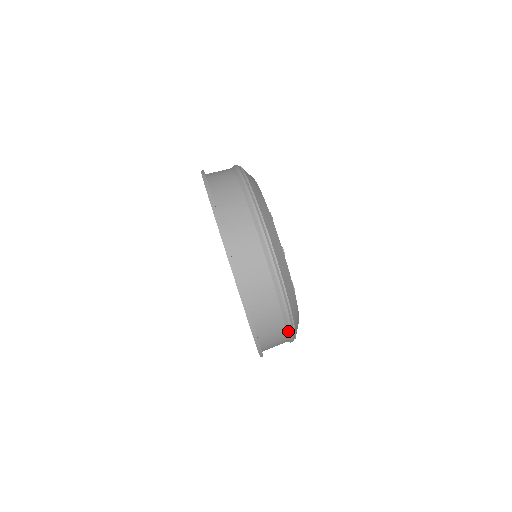
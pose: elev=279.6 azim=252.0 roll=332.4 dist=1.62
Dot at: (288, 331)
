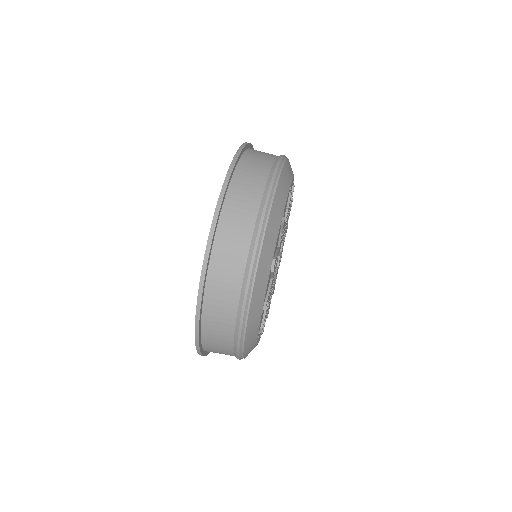
Dot at: (235, 345)
